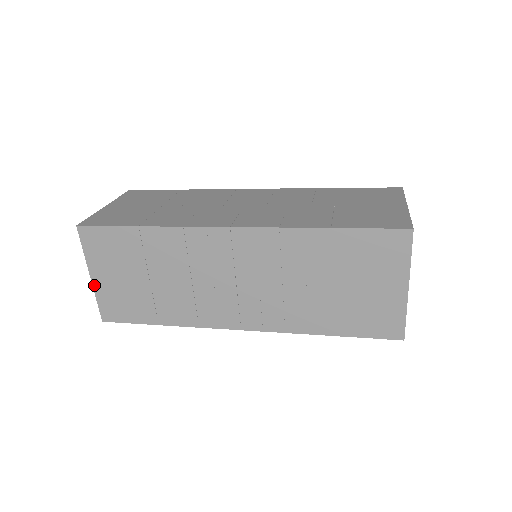
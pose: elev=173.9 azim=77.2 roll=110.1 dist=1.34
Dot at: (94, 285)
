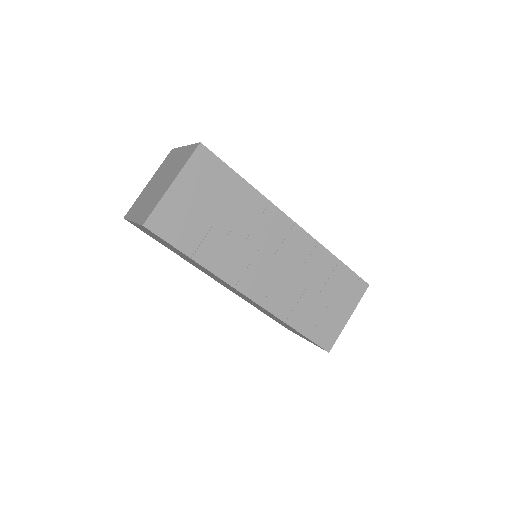
Dot at: occluded
